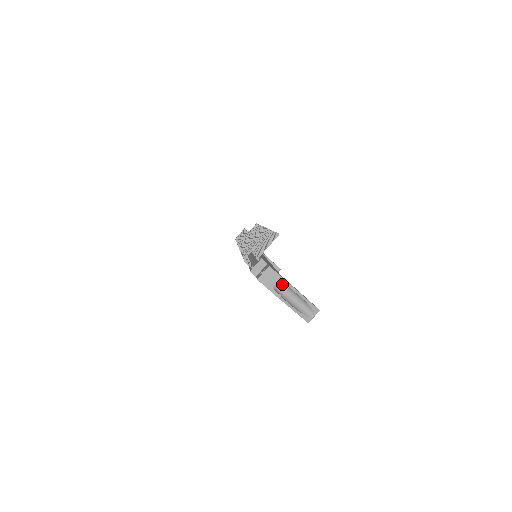
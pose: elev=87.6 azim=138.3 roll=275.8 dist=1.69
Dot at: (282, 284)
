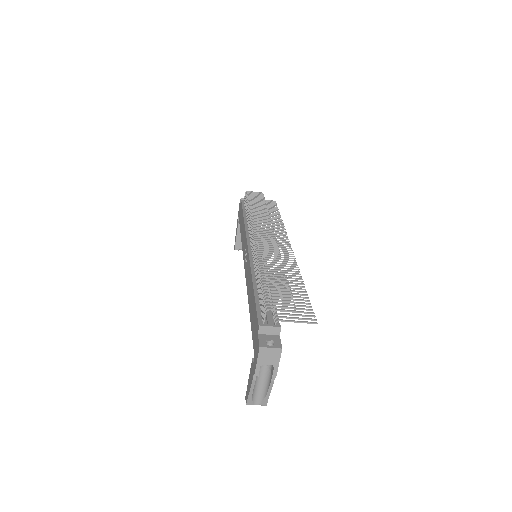
Dot at: occluded
